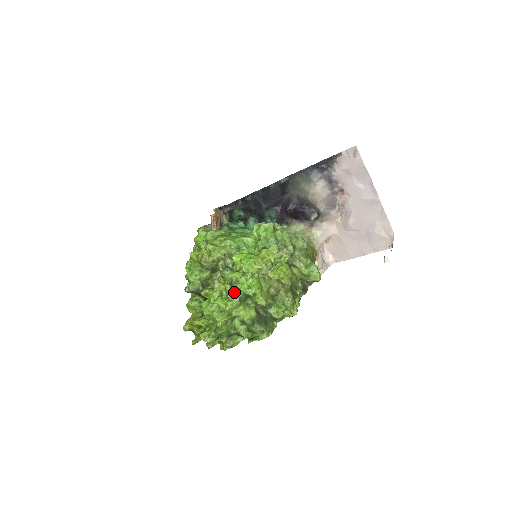
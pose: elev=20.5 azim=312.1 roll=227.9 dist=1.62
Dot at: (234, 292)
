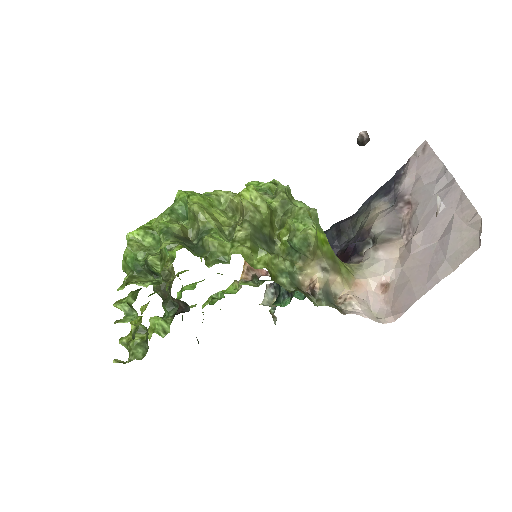
Dot at: occluded
